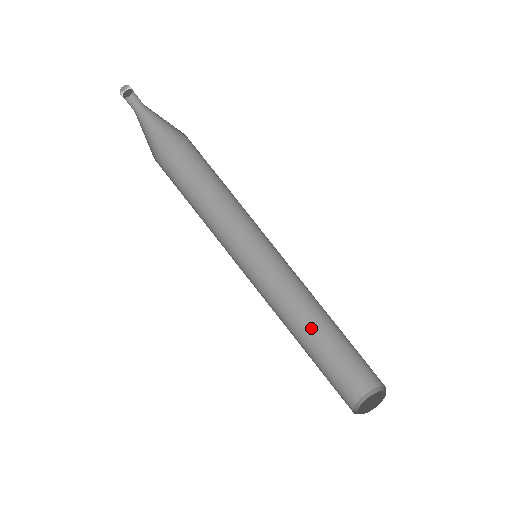
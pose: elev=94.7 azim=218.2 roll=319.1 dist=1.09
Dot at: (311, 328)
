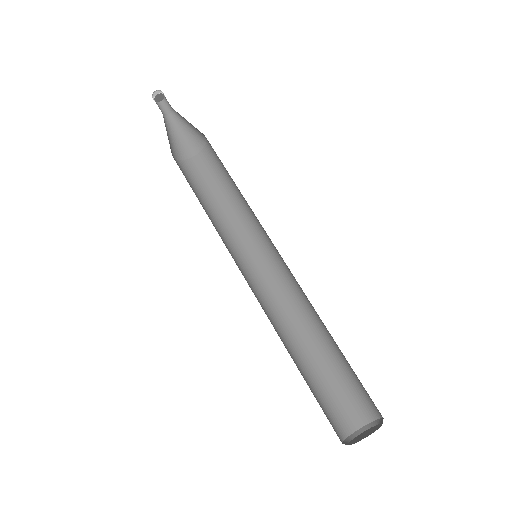
Dot at: (290, 352)
